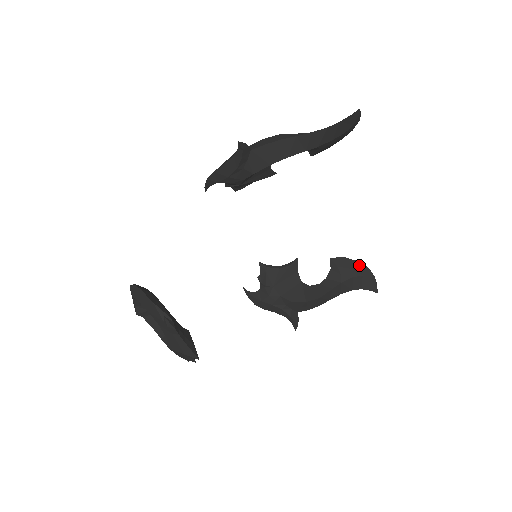
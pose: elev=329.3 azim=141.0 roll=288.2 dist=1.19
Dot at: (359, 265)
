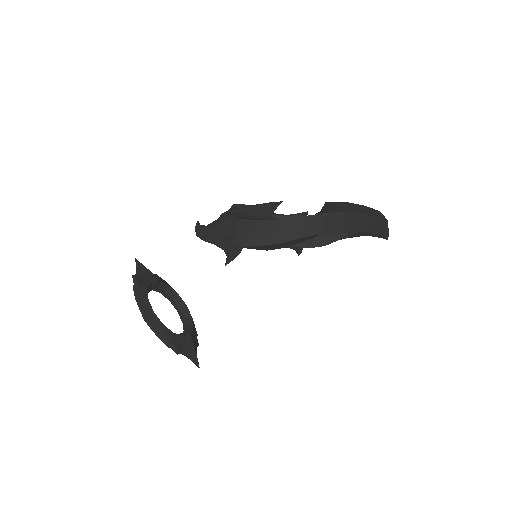
Dot at: occluded
